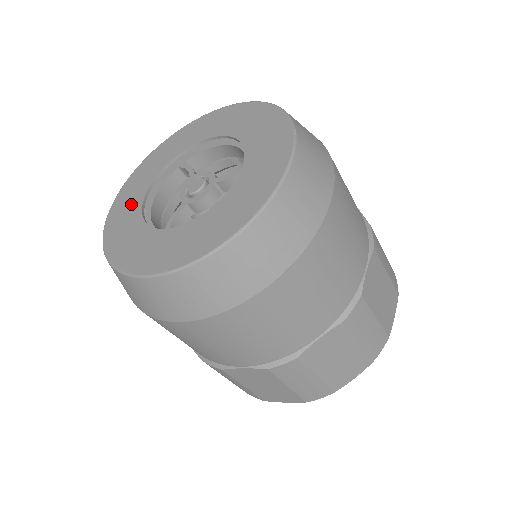
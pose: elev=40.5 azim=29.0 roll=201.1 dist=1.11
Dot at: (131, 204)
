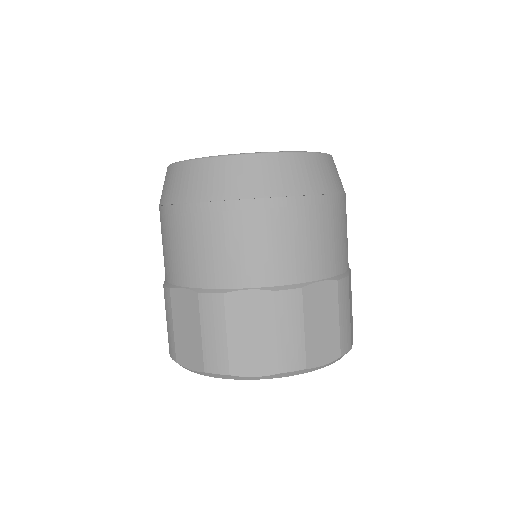
Dot at: occluded
